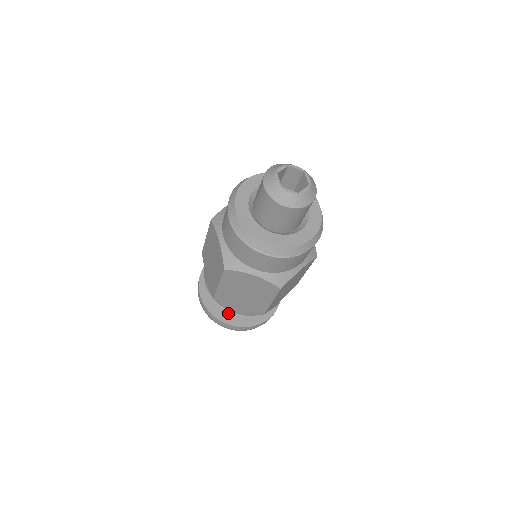
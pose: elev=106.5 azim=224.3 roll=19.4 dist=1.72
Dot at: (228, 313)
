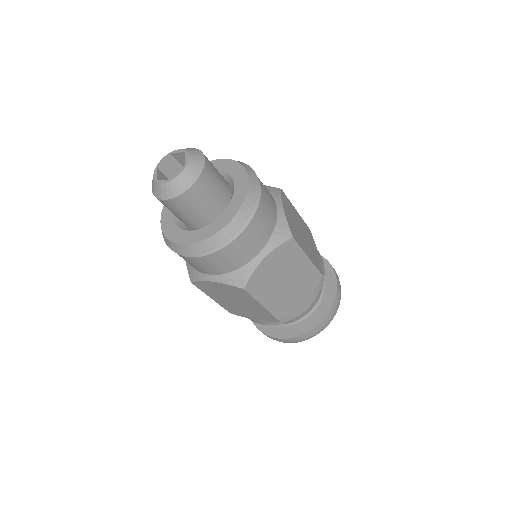
Dot at: (275, 325)
